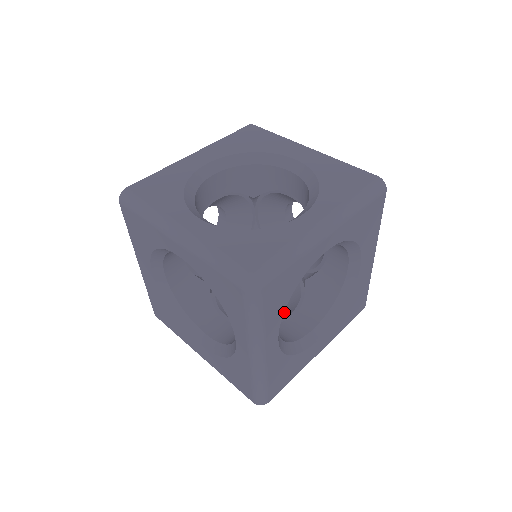
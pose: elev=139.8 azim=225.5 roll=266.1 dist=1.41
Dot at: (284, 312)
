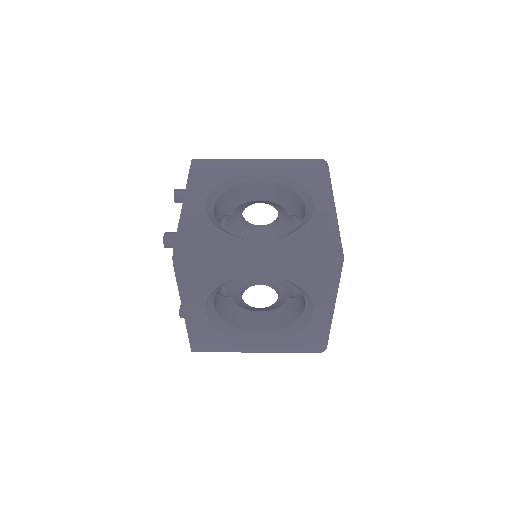
Dot at: (285, 286)
